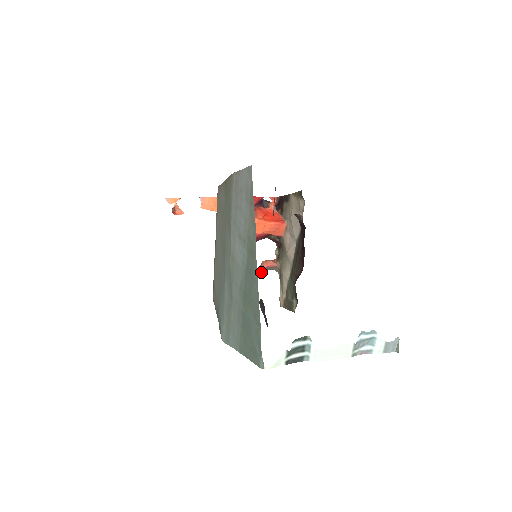
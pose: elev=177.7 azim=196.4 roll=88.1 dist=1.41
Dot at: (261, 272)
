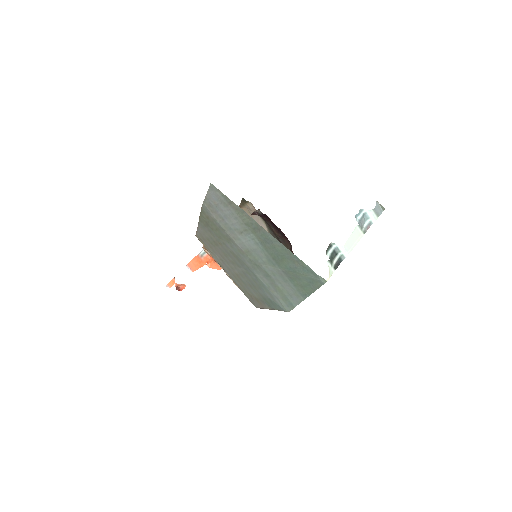
Dot at: occluded
